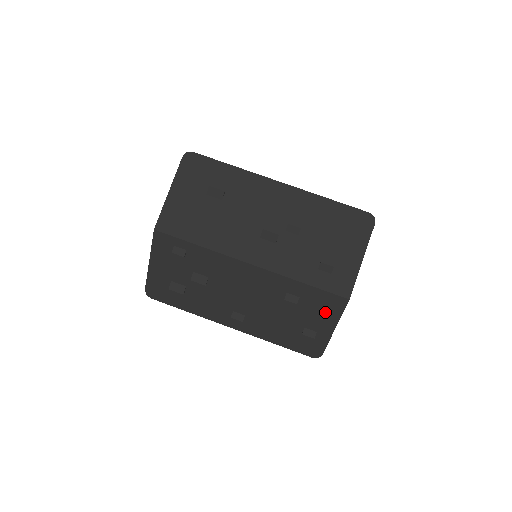
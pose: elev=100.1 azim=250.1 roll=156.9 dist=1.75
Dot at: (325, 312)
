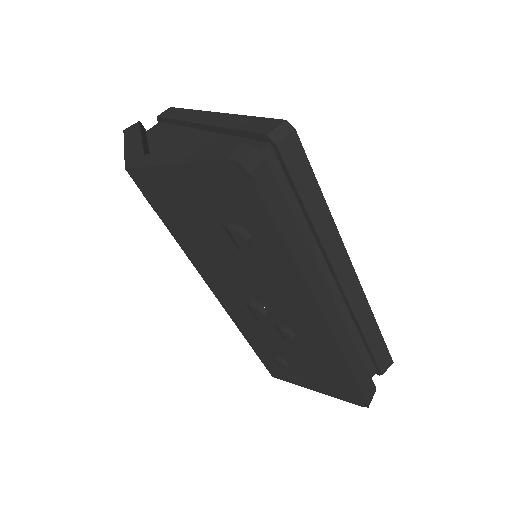
Dot at: occluded
